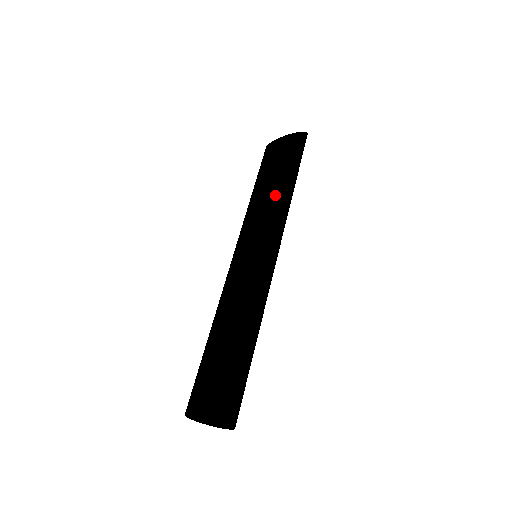
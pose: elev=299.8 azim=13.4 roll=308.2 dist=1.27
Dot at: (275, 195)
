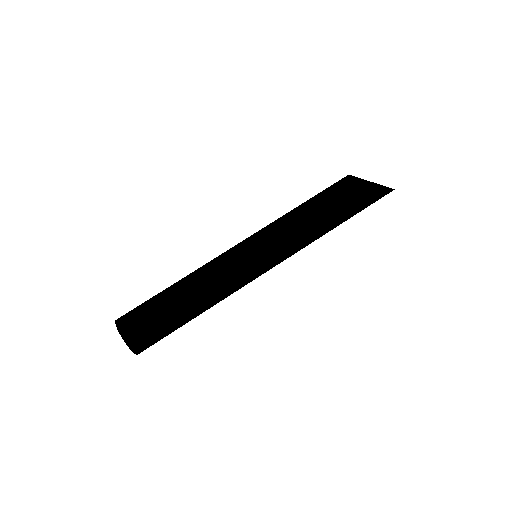
Dot at: (308, 224)
